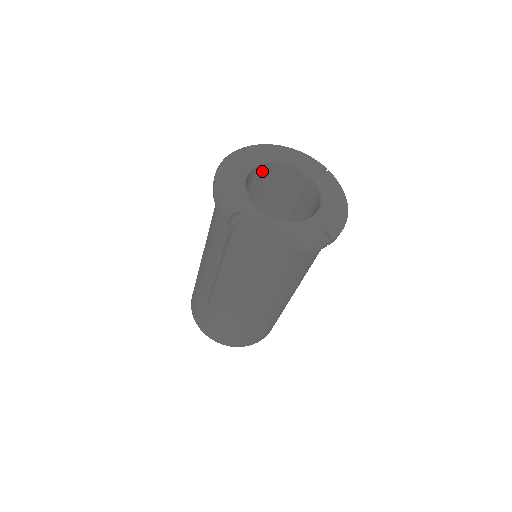
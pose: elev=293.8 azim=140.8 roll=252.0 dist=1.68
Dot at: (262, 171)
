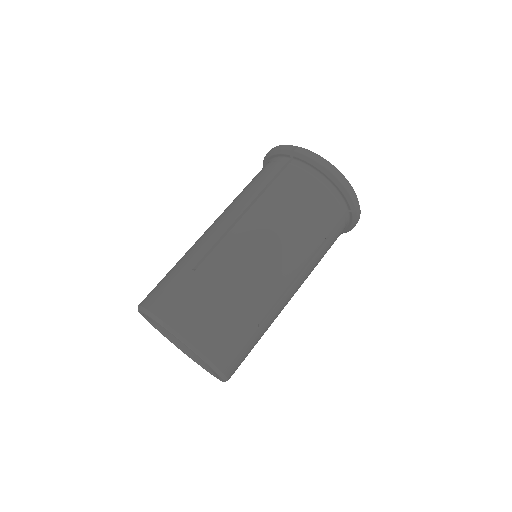
Dot at: occluded
